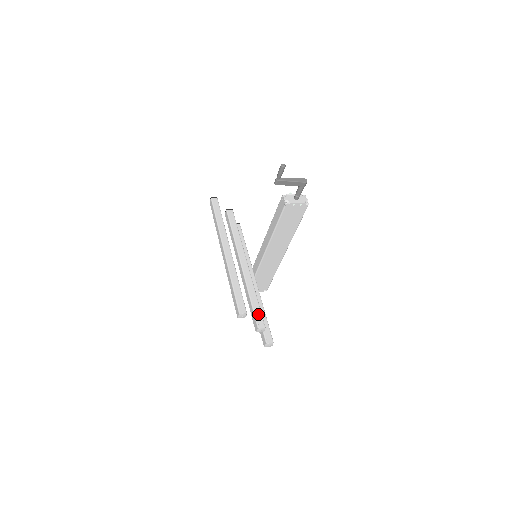
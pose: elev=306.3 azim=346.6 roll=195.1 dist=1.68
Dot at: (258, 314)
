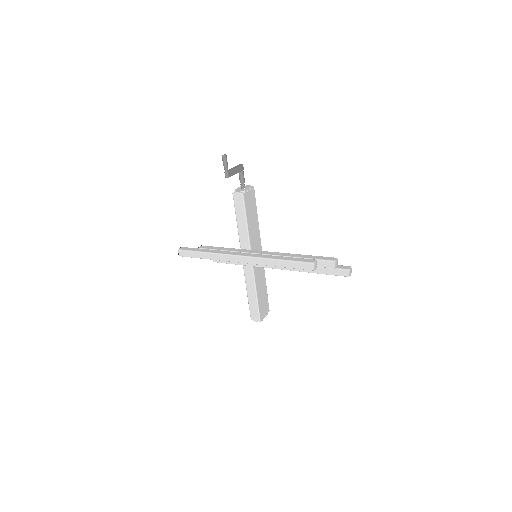
Dot at: (321, 258)
